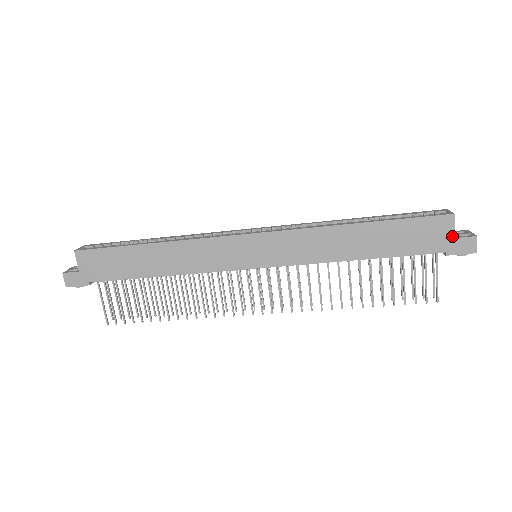
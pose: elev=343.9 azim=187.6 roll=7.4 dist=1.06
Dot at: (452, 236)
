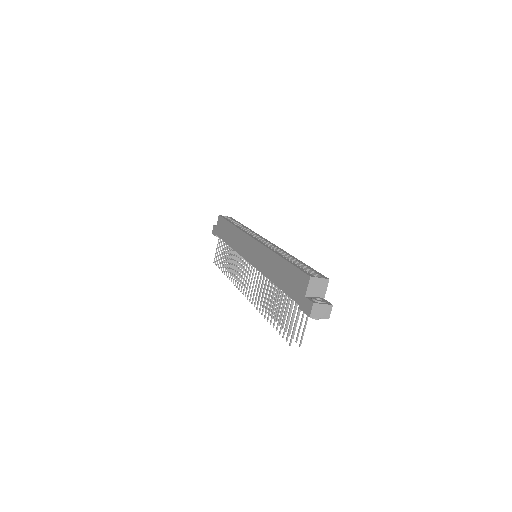
Dot at: (305, 294)
